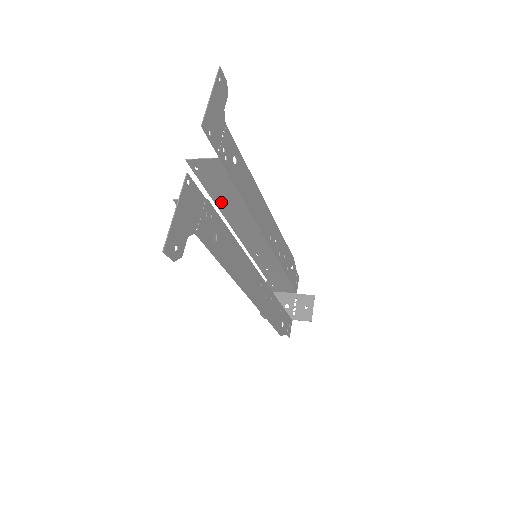
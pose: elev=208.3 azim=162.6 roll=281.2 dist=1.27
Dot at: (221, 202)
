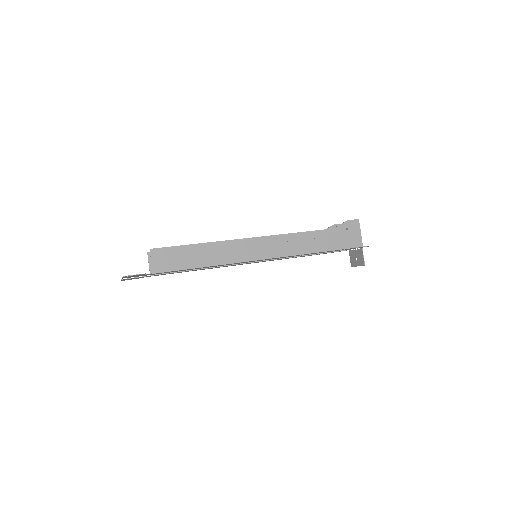
Dot at: (203, 249)
